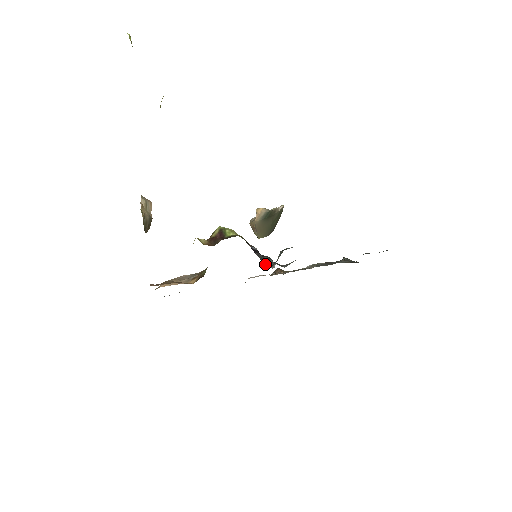
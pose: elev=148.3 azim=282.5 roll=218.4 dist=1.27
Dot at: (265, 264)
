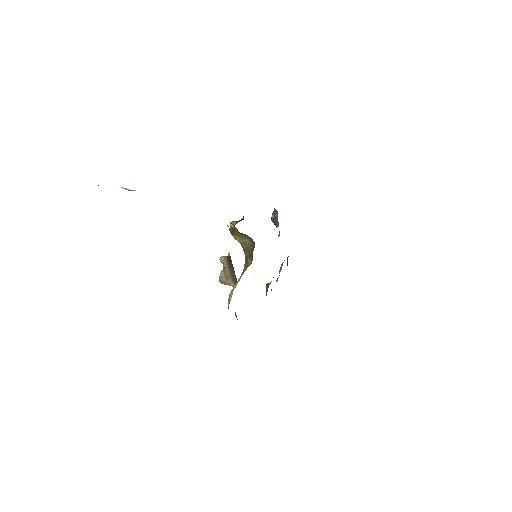
Dot at: occluded
